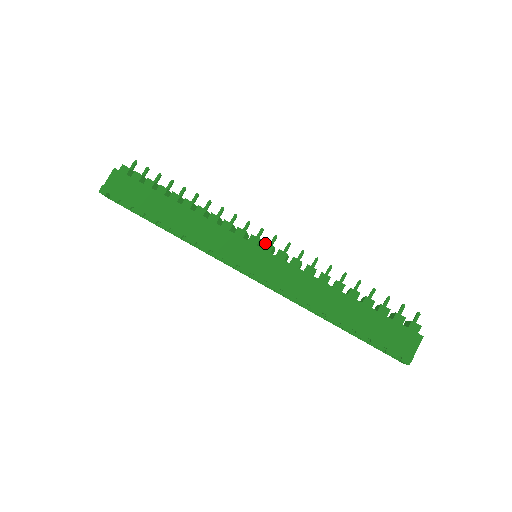
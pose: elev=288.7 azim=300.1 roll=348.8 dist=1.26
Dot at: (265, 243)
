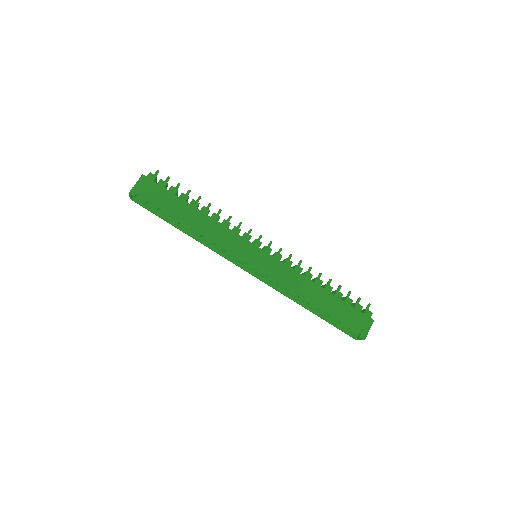
Dot at: (266, 246)
